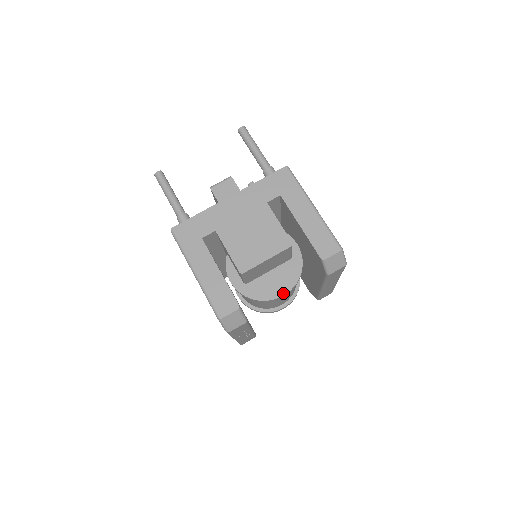
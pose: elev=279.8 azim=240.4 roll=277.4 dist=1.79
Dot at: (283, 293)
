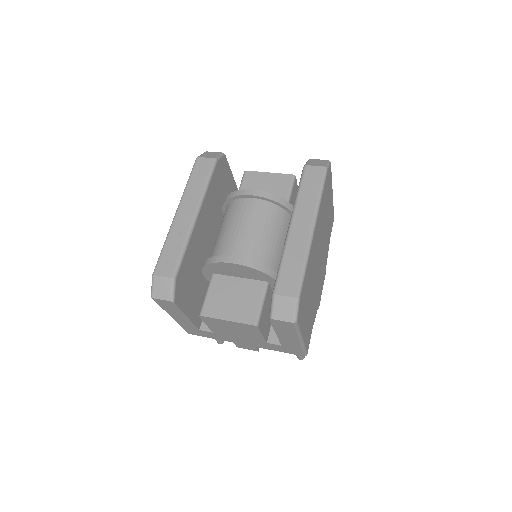
Dot at: (256, 191)
